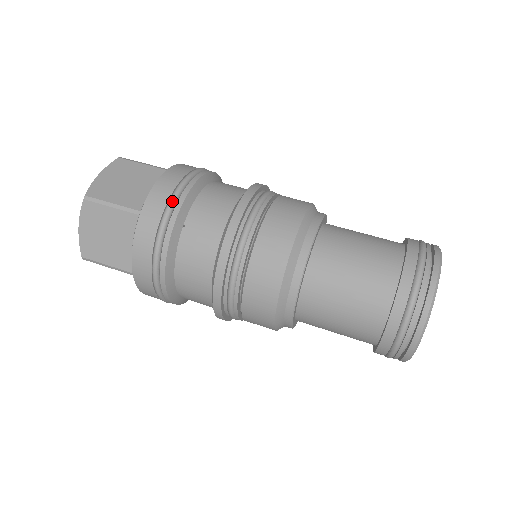
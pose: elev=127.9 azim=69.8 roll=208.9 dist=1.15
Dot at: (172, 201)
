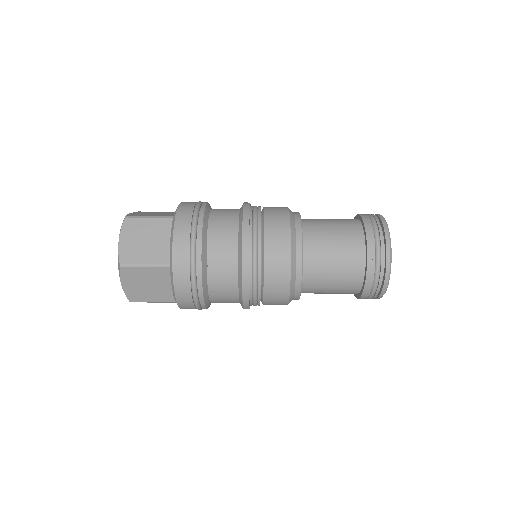
Dot at: (193, 252)
